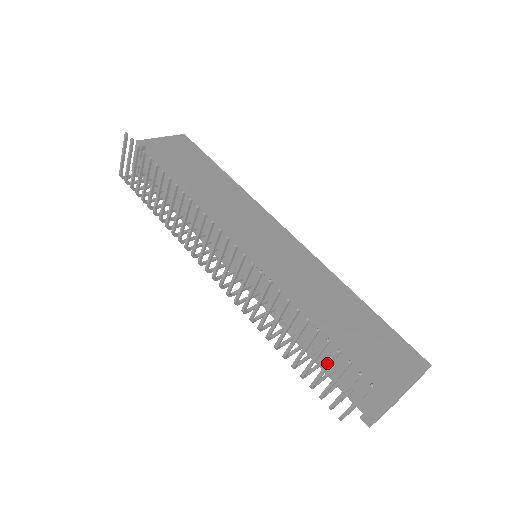
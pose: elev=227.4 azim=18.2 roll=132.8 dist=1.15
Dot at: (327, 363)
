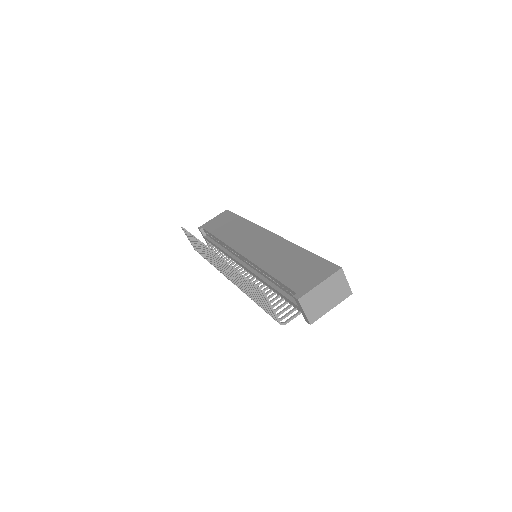
Dot at: (255, 292)
